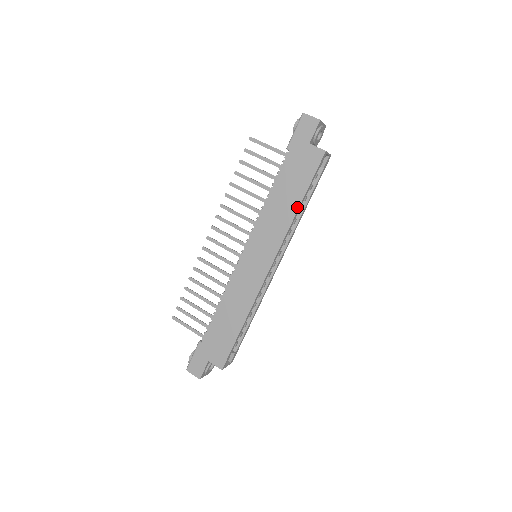
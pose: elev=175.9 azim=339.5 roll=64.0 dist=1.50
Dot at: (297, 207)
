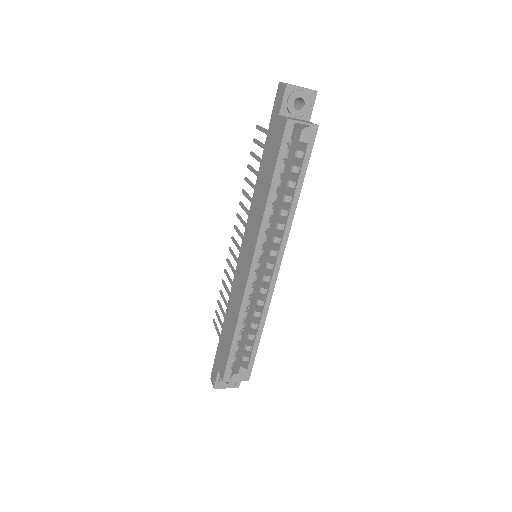
Dot at: (268, 192)
